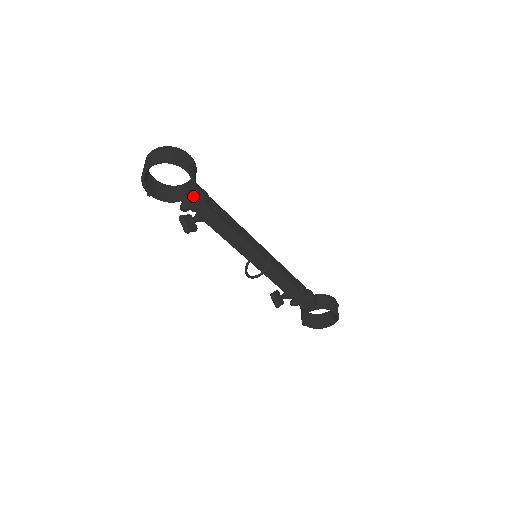
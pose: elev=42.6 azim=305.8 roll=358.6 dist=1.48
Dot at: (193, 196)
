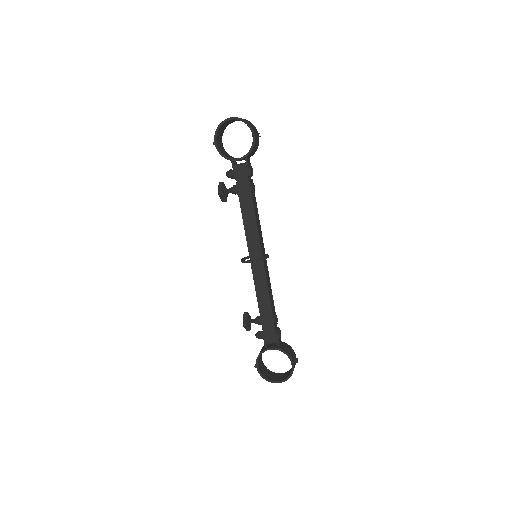
Dot at: (243, 163)
